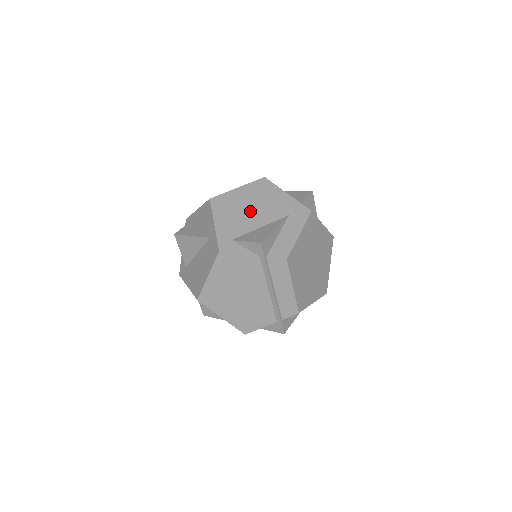
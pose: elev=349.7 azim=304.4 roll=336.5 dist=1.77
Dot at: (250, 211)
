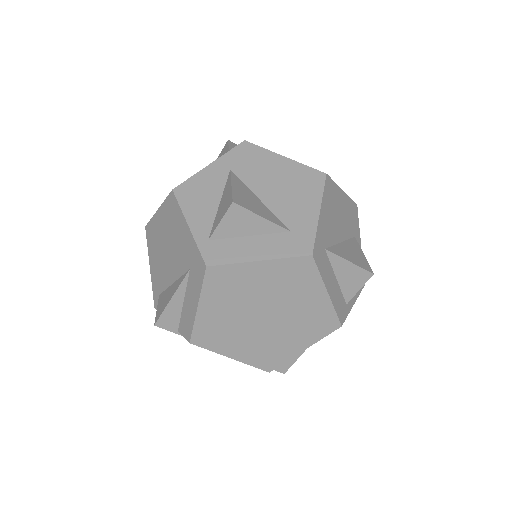
Dot at: (166, 253)
